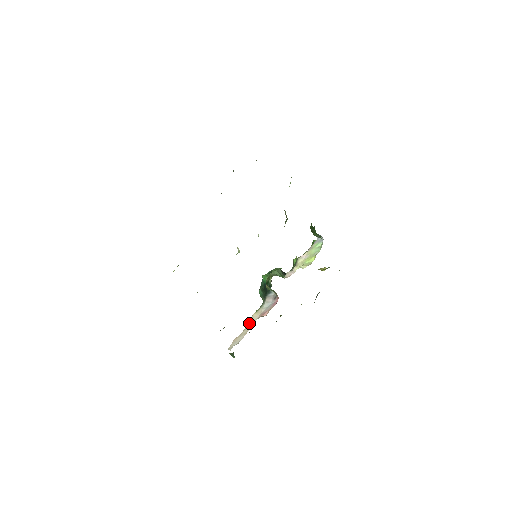
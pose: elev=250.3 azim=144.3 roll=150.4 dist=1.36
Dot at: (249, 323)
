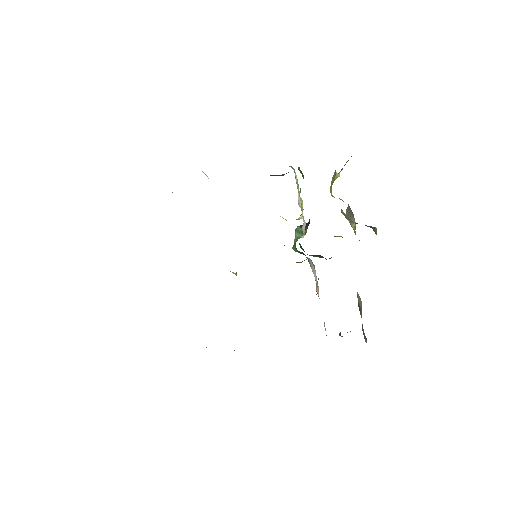
Dot at: occluded
